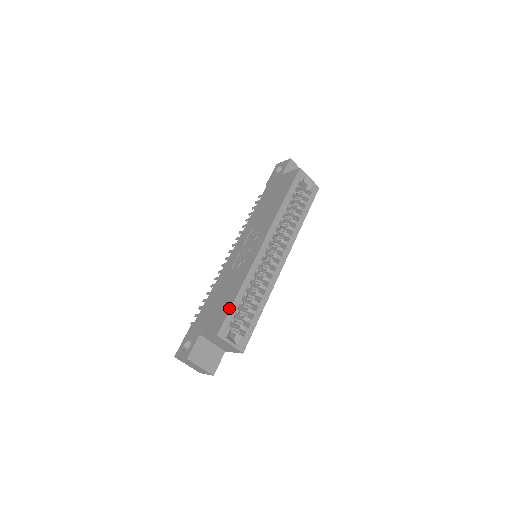
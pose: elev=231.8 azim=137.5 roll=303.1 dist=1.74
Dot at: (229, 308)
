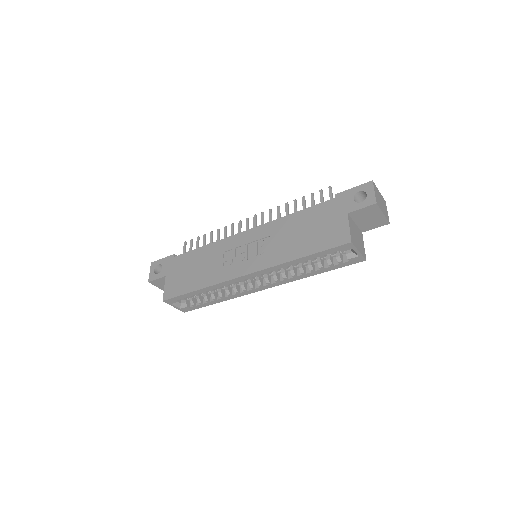
Dot at: (183, 293)
